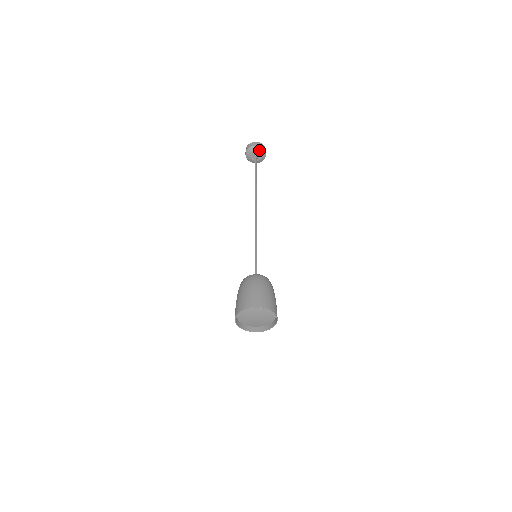
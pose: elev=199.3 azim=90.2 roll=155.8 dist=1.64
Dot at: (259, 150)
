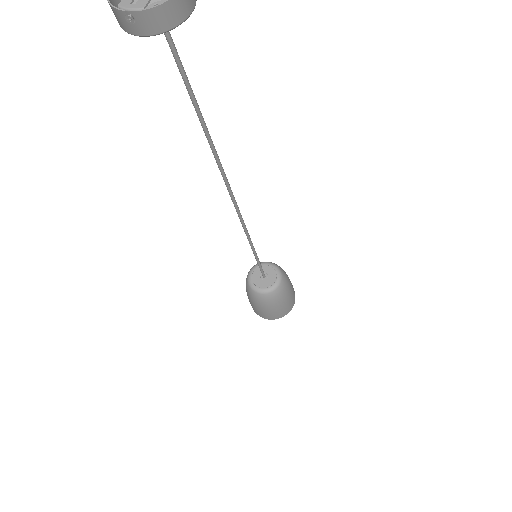
Dot at: (159, 32)
